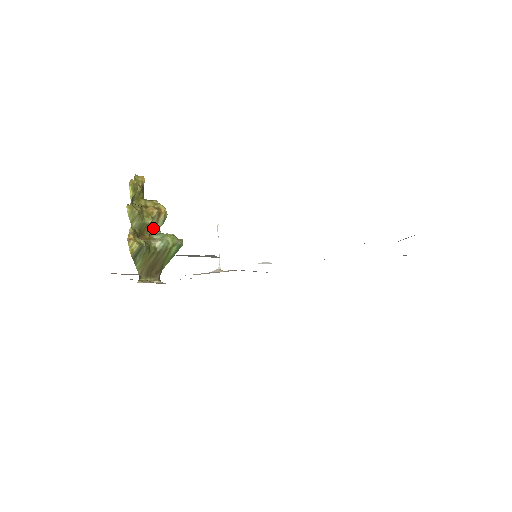
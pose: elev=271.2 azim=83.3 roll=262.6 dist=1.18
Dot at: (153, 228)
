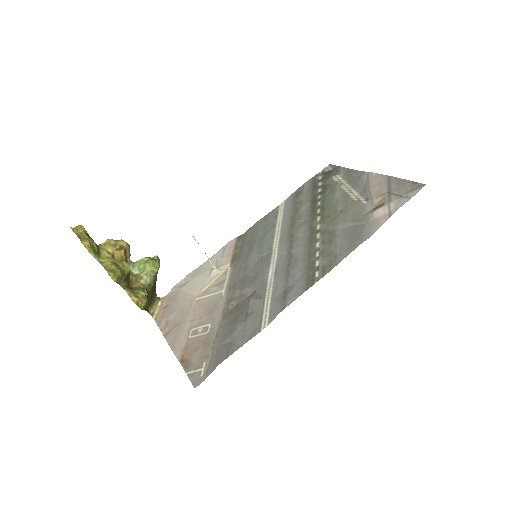
Dot at: occluded
